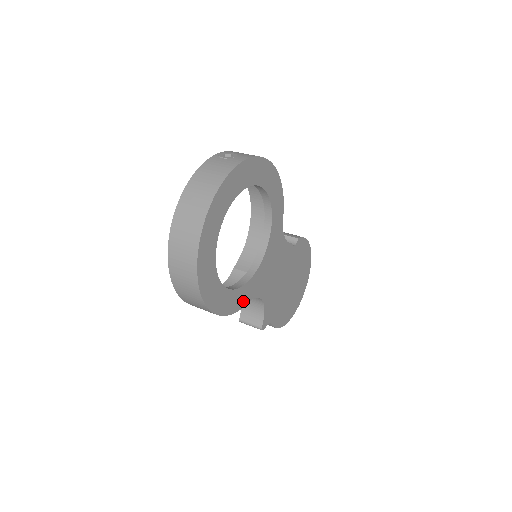
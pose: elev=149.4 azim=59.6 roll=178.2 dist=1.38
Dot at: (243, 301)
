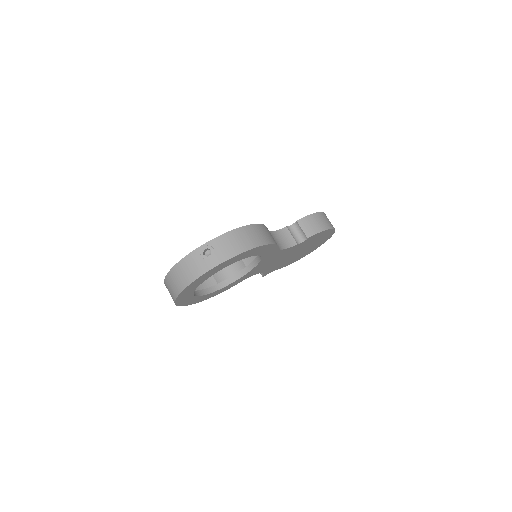
Dot at: (234, 285)
